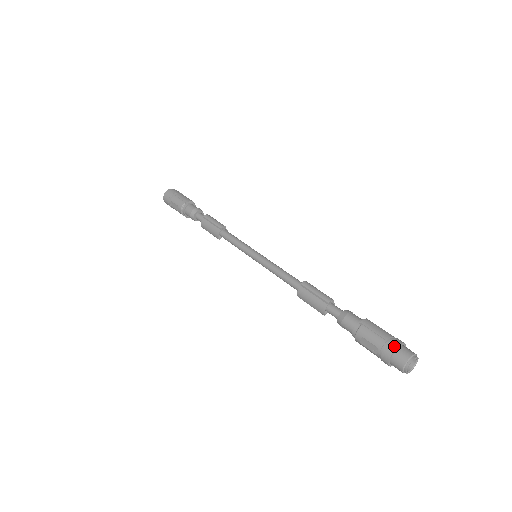
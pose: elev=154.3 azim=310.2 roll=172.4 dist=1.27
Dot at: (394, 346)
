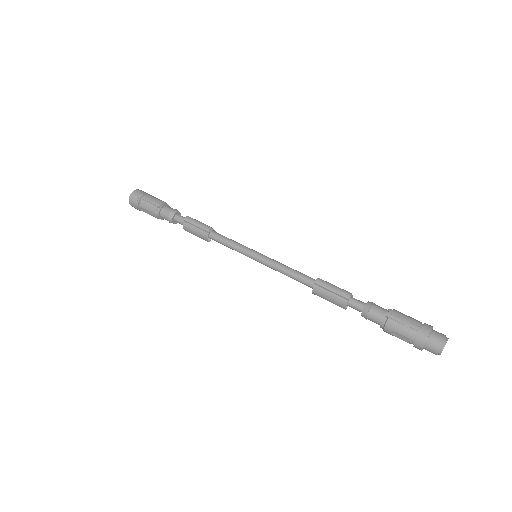
Dot at: (425, 335)
